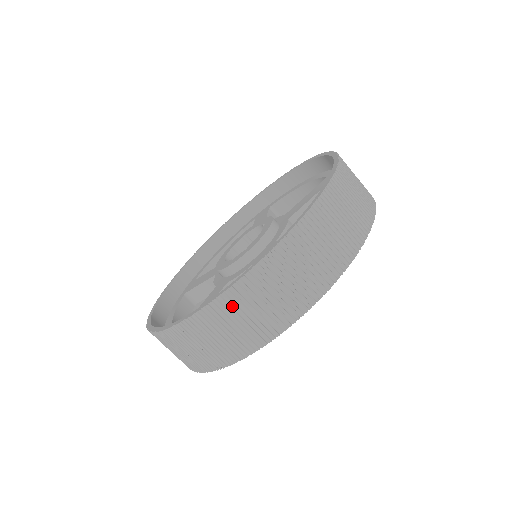
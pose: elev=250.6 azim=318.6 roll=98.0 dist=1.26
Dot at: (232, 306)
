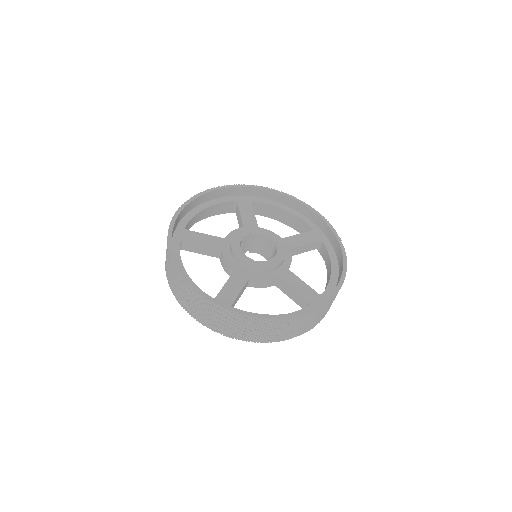
Dot at: (286, 323)
